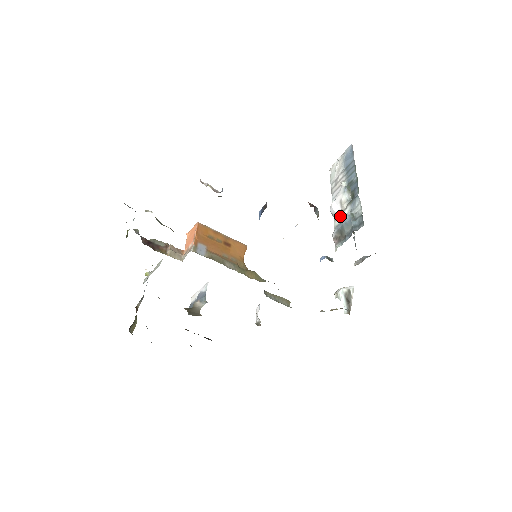
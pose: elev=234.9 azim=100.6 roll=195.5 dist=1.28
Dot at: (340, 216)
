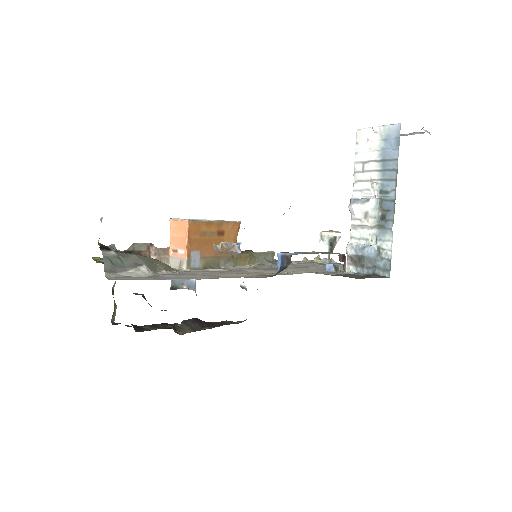
Dot at: (361, 230)
